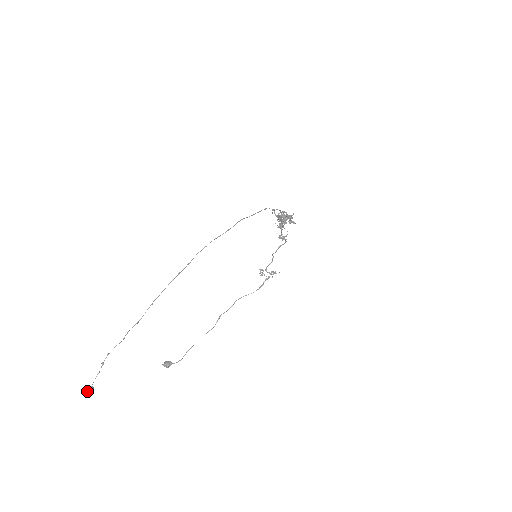
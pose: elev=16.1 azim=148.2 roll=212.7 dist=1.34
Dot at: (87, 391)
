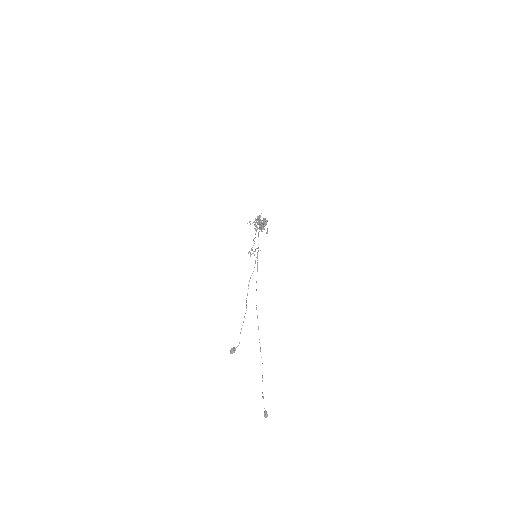
Dot at: (266, 415)
